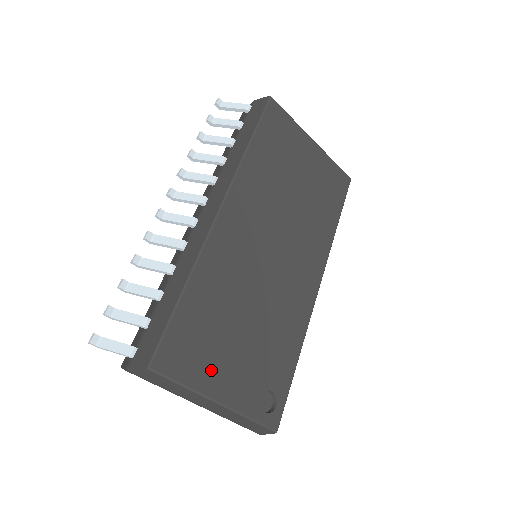
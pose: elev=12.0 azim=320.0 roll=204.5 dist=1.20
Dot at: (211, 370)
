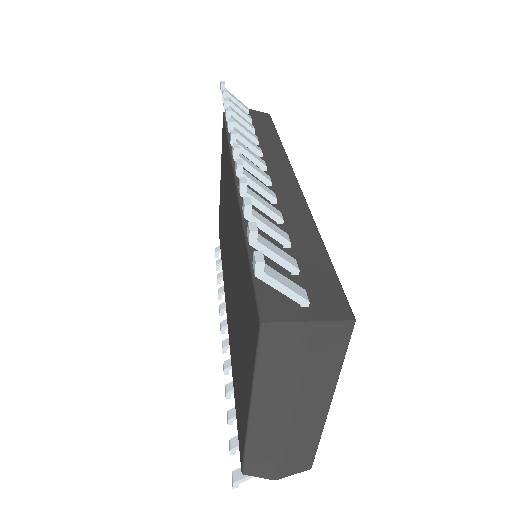
Dot at: occluded
